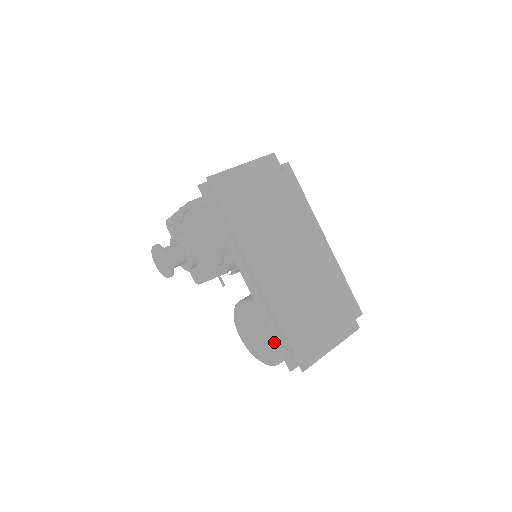
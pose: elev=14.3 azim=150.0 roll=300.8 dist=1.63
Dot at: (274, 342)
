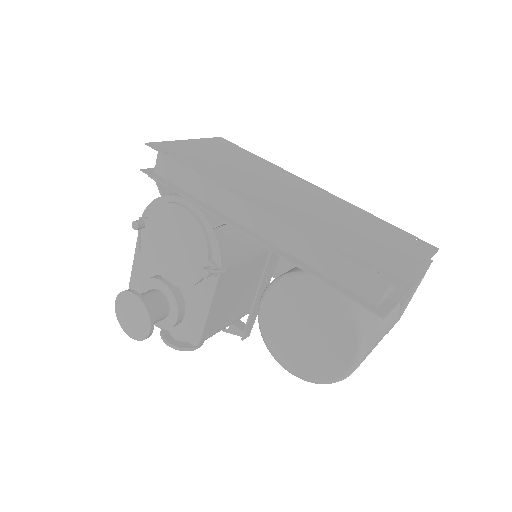
Dot at: (334, 306)
